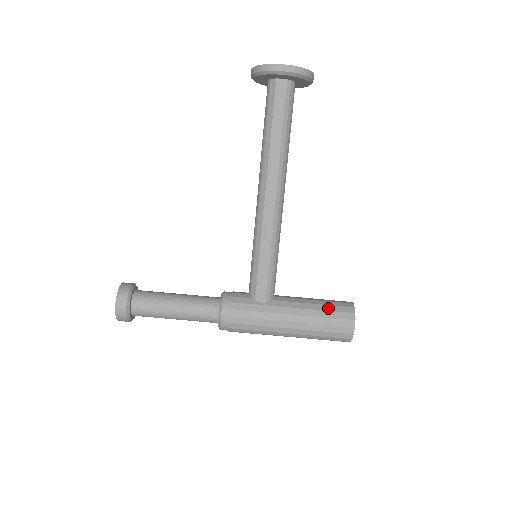
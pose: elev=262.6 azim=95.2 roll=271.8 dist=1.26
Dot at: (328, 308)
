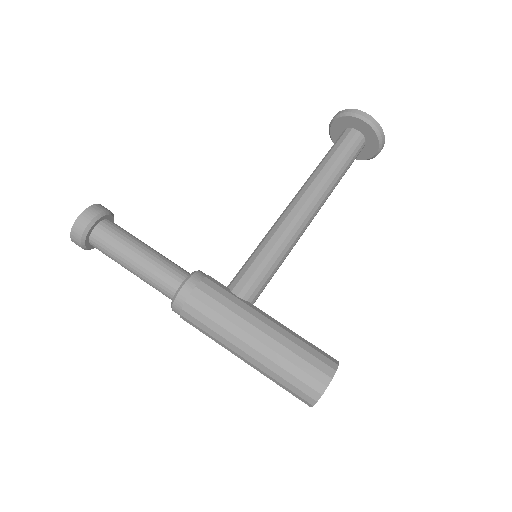
Dot at: (309, 343)
